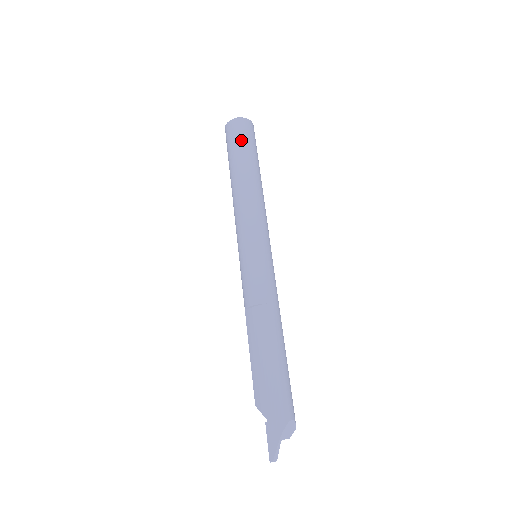
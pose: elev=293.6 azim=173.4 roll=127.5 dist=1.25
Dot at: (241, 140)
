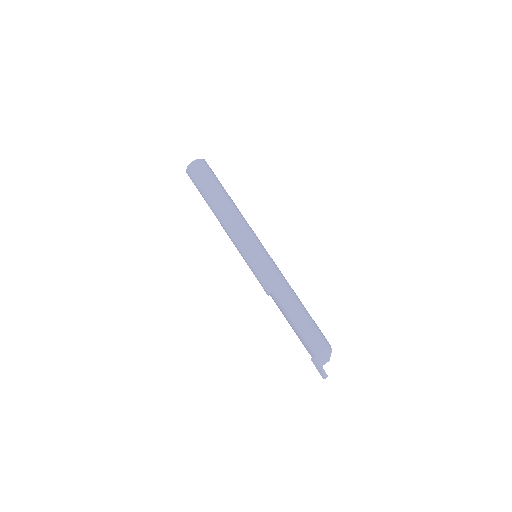
Dot at: (198, 184)
